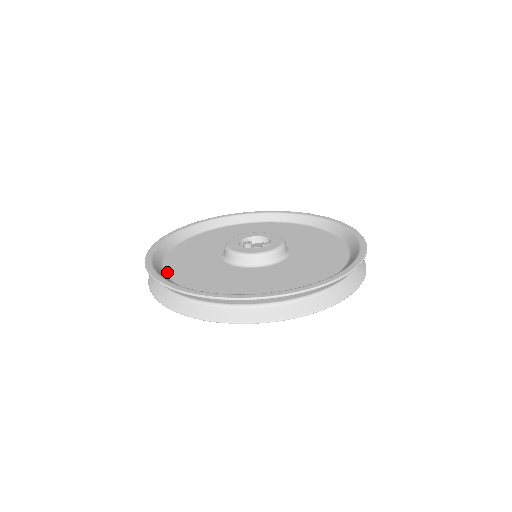
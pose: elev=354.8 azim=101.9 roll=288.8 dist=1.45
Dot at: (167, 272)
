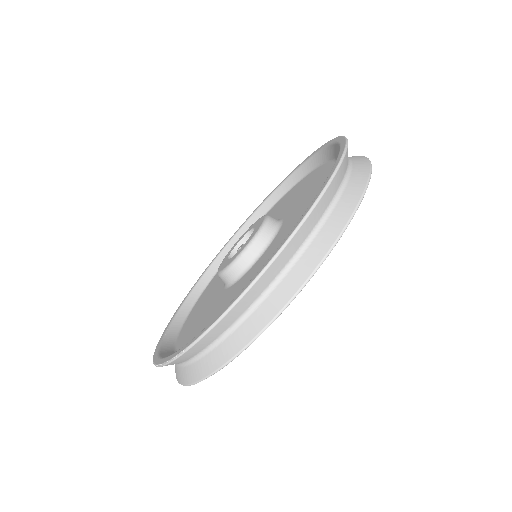
Dot at: (178, 339)
